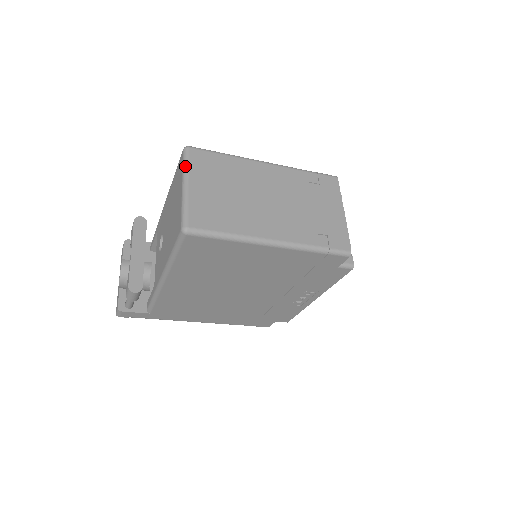
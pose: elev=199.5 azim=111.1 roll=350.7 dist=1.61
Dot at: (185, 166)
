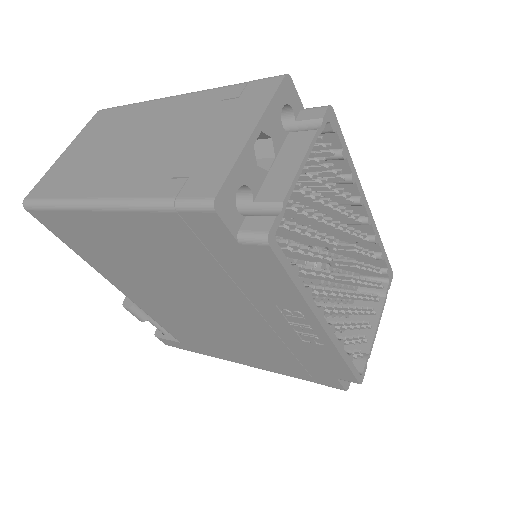
Dot at: (80, 132)
